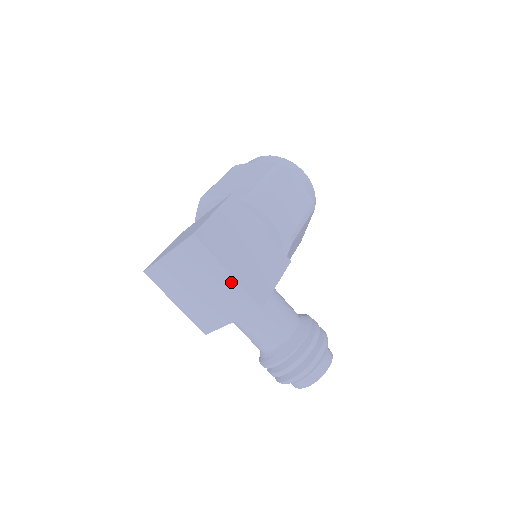
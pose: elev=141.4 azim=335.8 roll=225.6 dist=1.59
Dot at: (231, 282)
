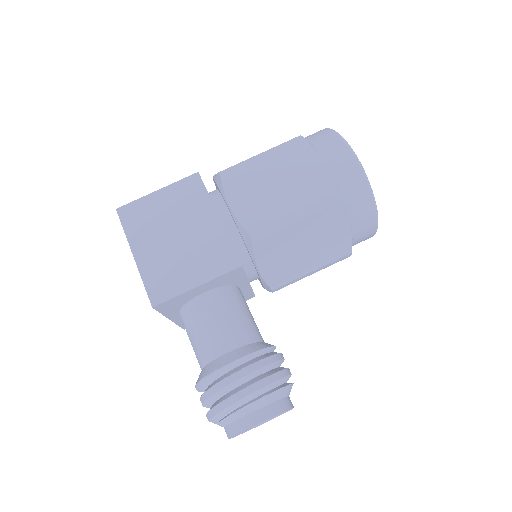
Dot at: occluded
